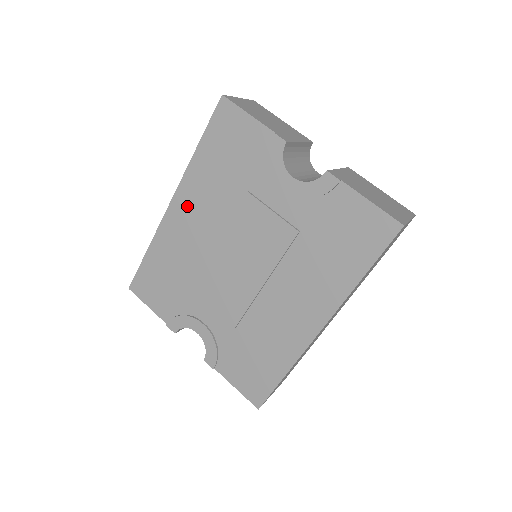
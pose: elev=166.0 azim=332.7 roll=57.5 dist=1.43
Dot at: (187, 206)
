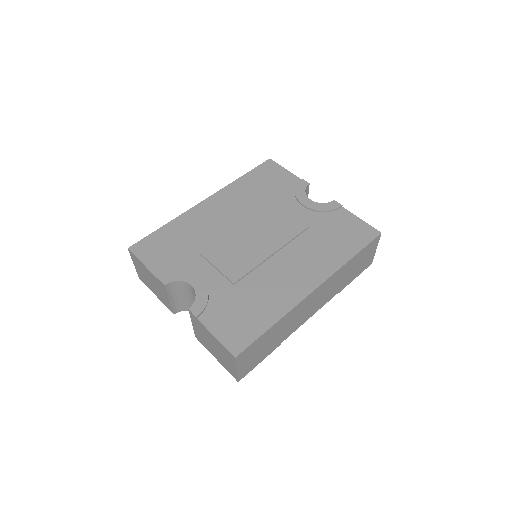
Dot at: (220, 203)
